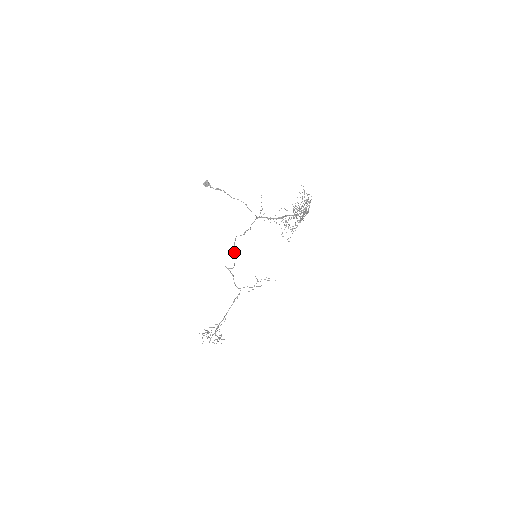
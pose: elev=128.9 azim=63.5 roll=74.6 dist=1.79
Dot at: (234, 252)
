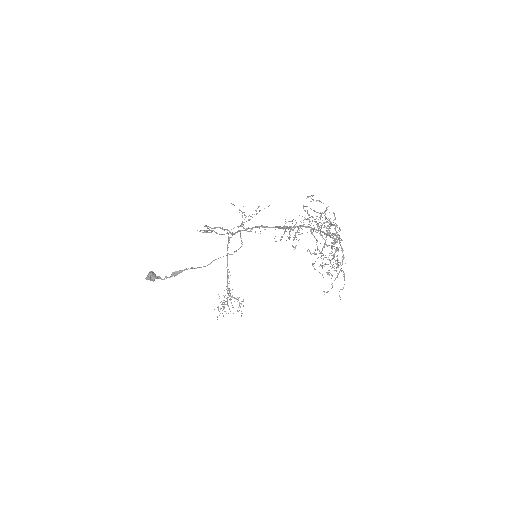
Dot at: (207, 227)
